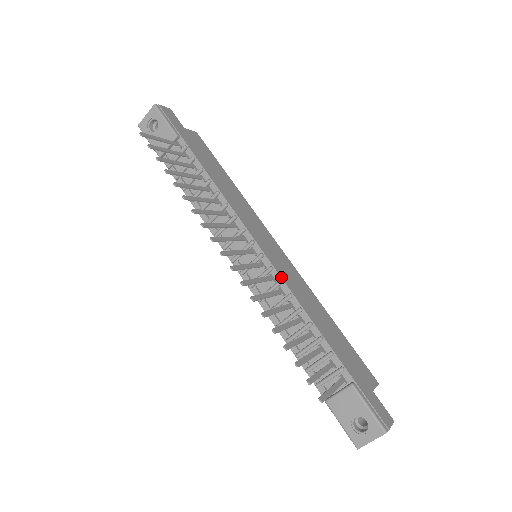
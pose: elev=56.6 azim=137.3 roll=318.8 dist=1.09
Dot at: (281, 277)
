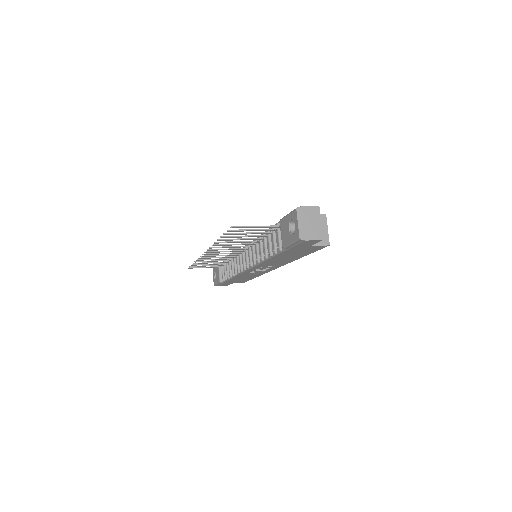
Dot at: (253, 240)
